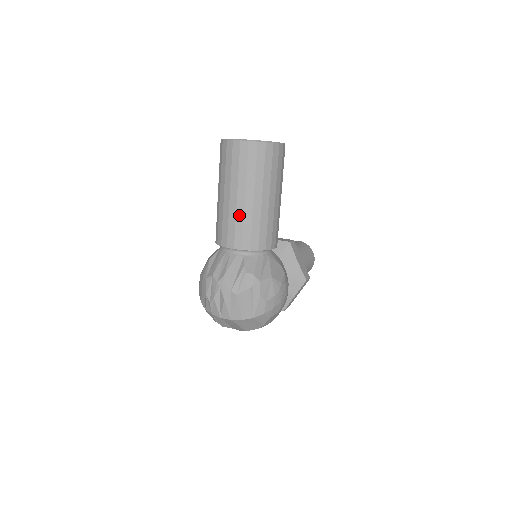
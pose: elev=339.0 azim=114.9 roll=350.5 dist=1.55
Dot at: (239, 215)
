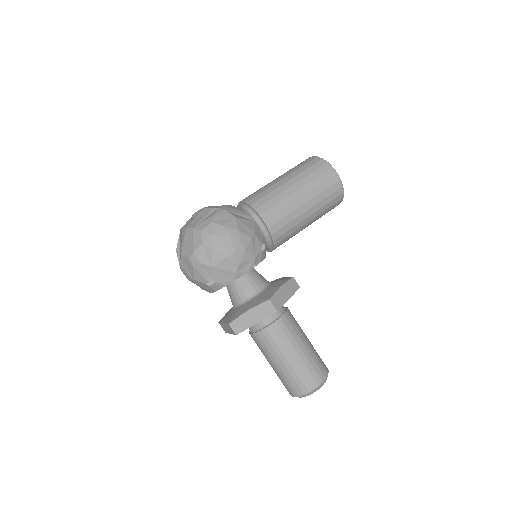
Dot at: (265, 186)
